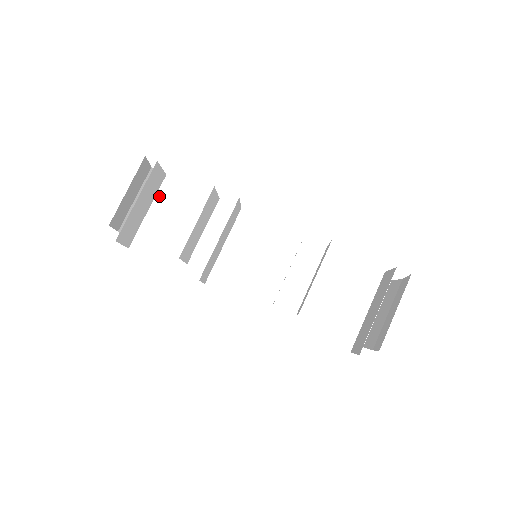
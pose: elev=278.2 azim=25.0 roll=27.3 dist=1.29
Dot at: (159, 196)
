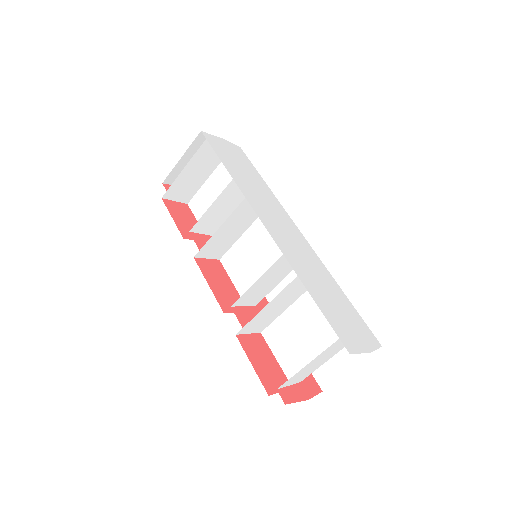
Dot at: (220, 167)
